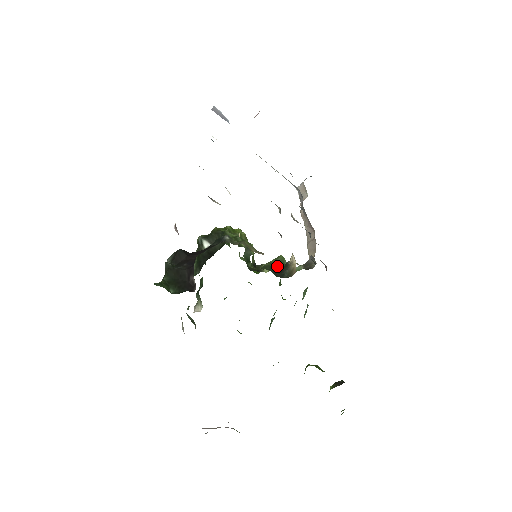
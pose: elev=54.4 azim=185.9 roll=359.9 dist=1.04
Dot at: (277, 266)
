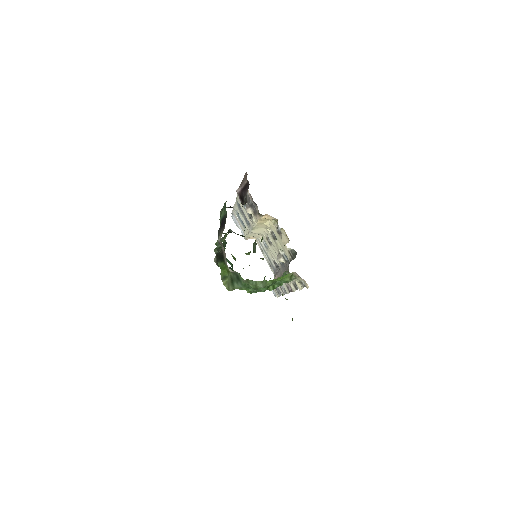
Dot at: occluded
